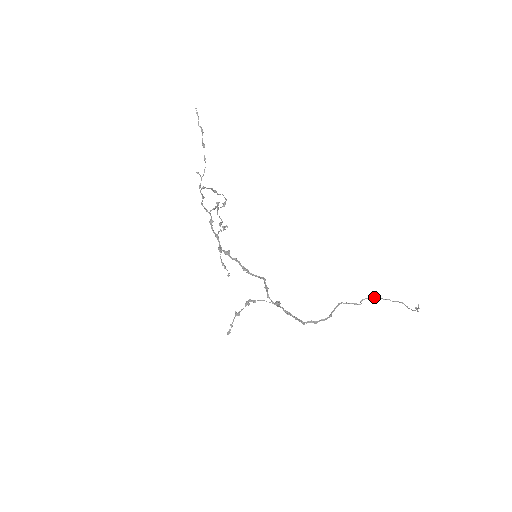
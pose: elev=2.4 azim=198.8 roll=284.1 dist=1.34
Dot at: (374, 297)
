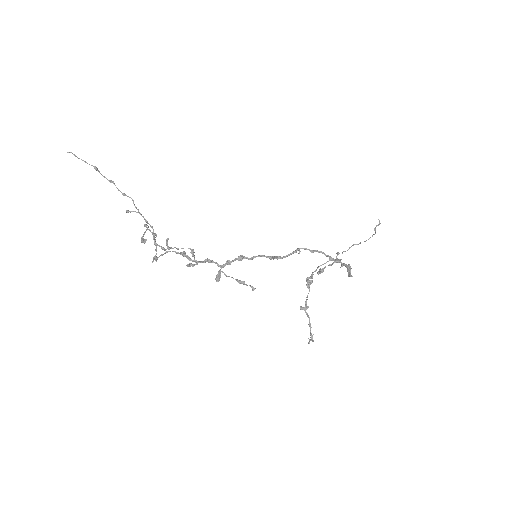
Dot at: occluded
